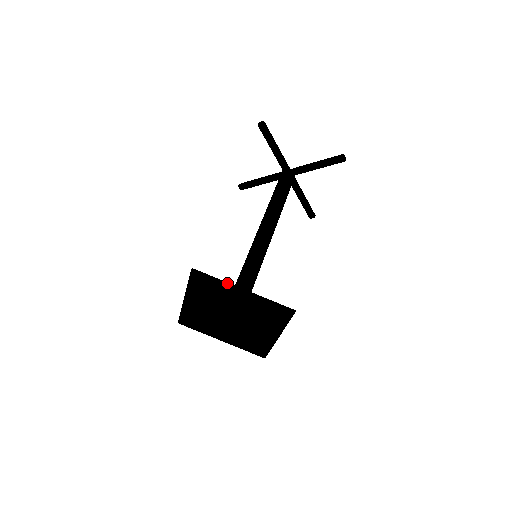
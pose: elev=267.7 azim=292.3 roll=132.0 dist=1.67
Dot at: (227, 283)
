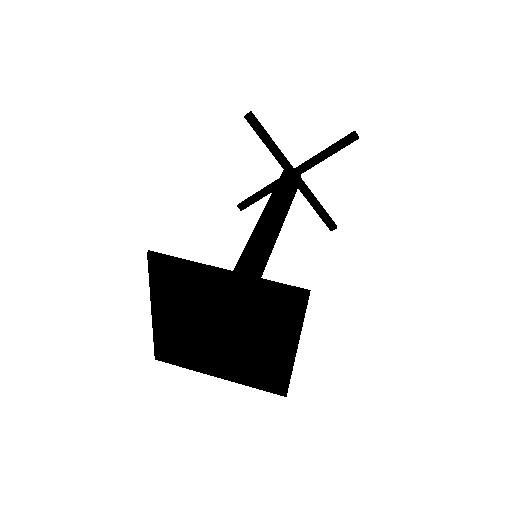
Dot at: (201, 264)
